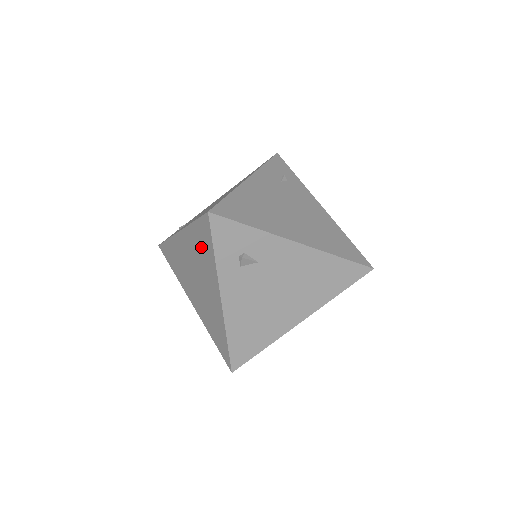
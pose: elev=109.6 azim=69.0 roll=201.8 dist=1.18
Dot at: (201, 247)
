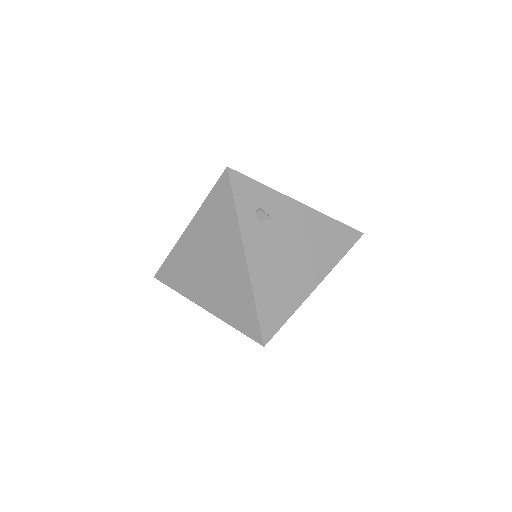
Dot at: (218, 216)
